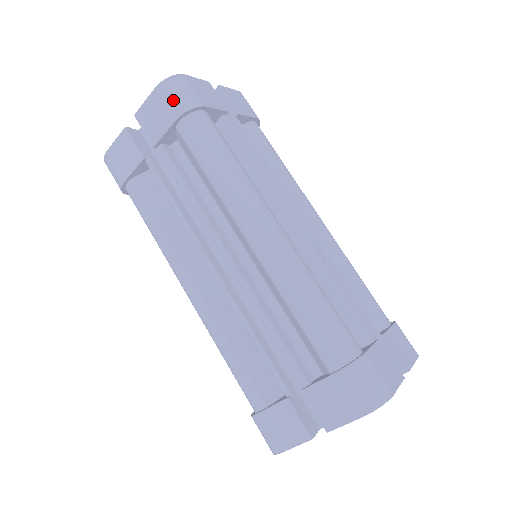
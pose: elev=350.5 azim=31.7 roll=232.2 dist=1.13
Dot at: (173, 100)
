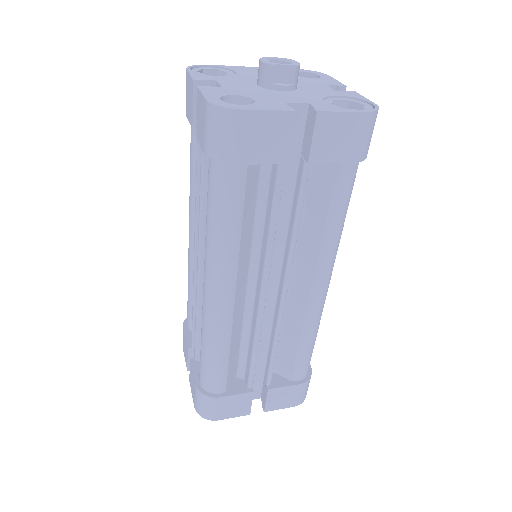
Dot at: (209, 134)
